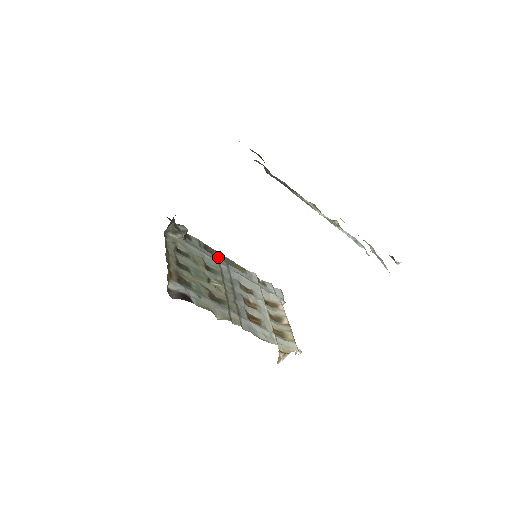
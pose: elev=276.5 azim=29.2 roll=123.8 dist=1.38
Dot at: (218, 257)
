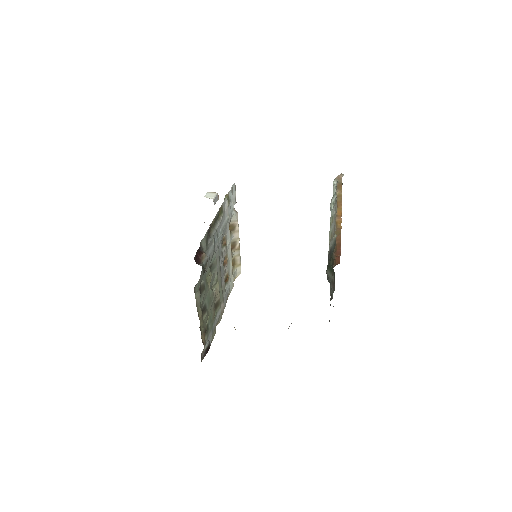
Dot at: (211, 228)
